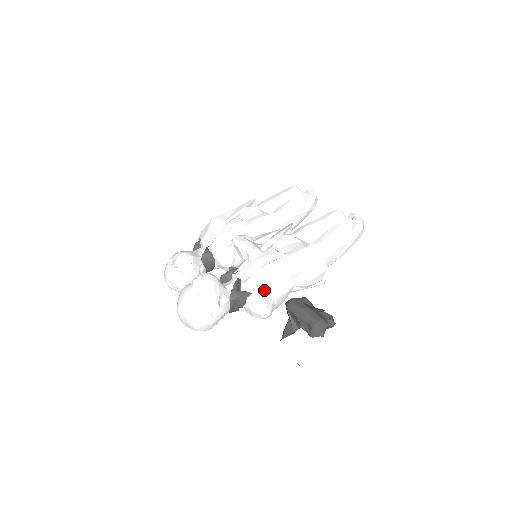
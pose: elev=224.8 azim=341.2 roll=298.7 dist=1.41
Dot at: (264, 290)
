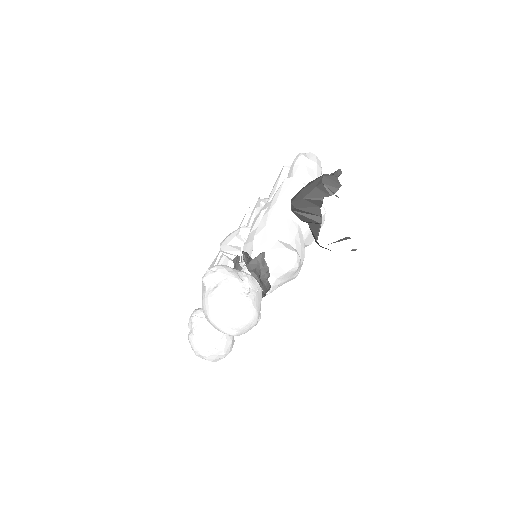
Dot at: (273, 240)
